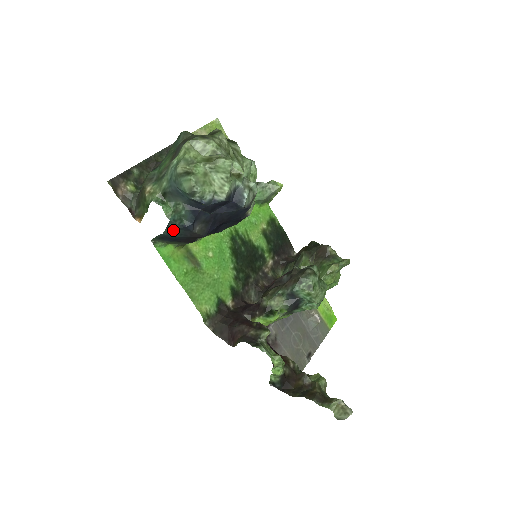
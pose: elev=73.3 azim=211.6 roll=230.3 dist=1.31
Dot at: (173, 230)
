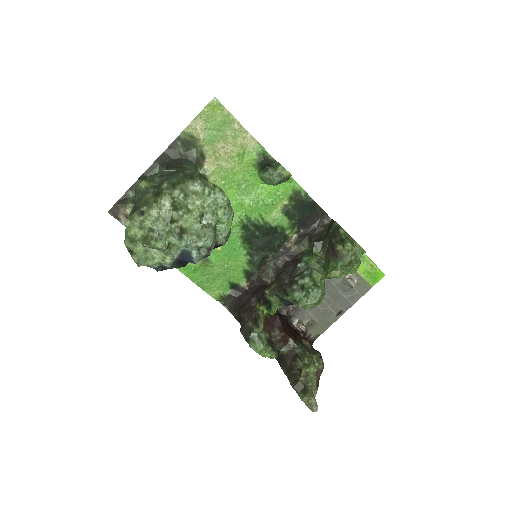
Dot at: occluded
